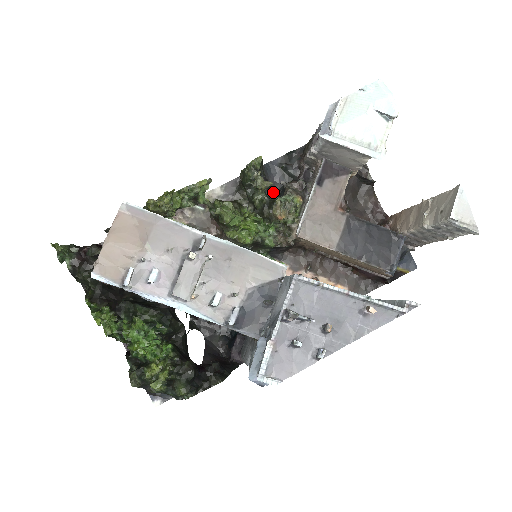
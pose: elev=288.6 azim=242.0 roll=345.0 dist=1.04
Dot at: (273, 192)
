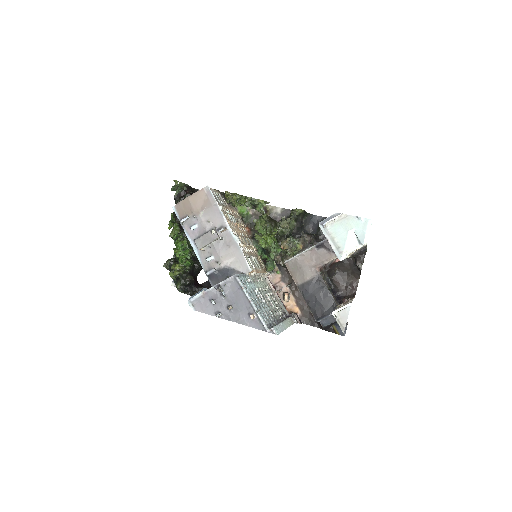
Dot at: (301, 232)
